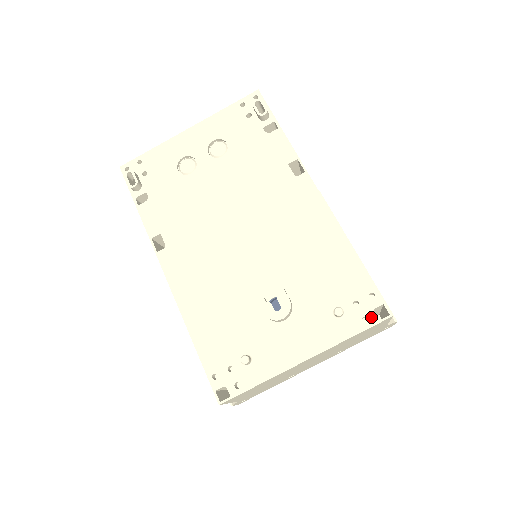
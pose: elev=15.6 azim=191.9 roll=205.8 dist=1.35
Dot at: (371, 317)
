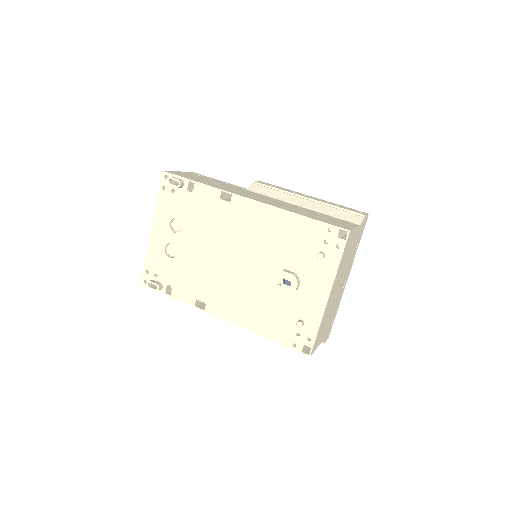
Dot at: (340, 242)
